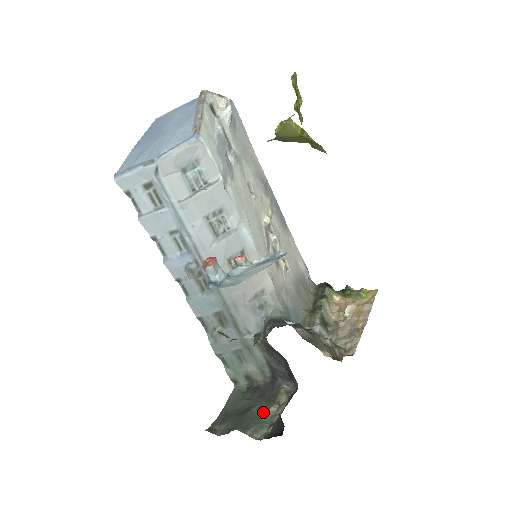
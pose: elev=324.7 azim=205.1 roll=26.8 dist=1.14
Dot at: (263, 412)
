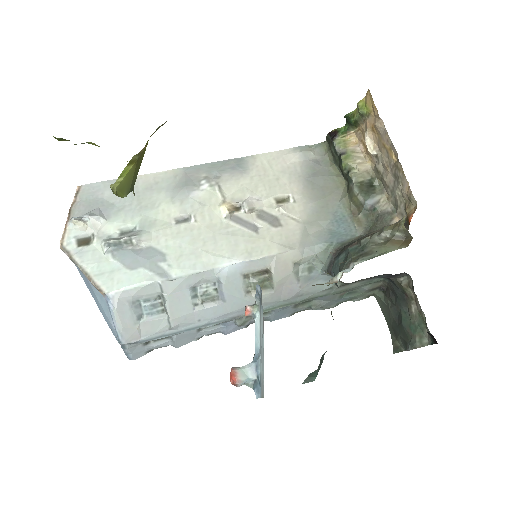
Dot at: (410, 315)
